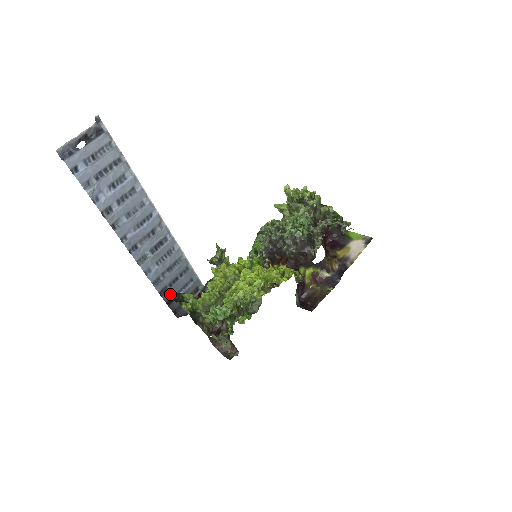
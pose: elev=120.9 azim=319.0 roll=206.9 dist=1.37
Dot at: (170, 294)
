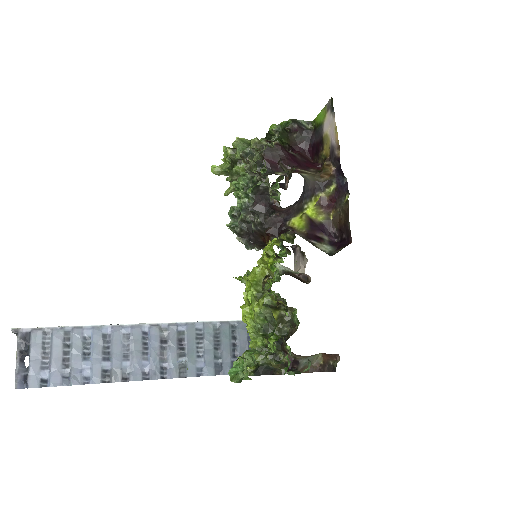
Dot at: occluded
